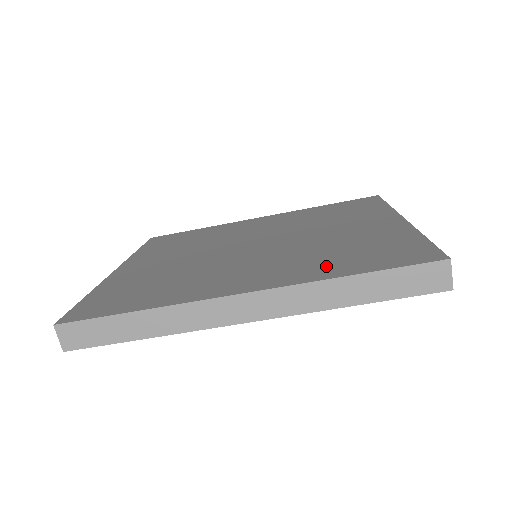
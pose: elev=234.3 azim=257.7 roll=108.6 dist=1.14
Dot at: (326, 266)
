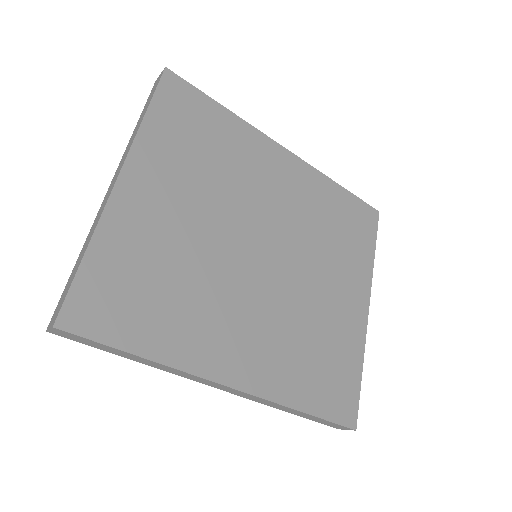
Dot at: (296, 378)
